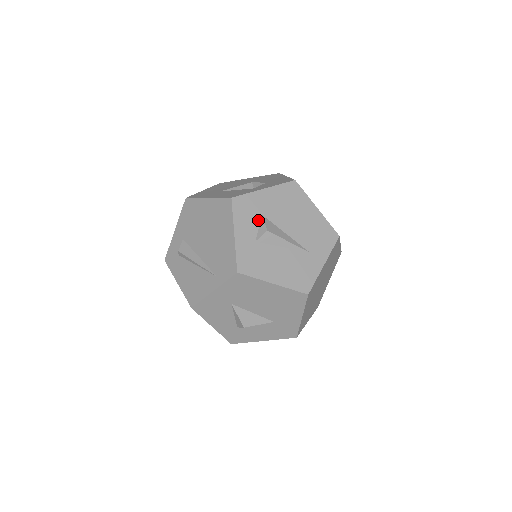
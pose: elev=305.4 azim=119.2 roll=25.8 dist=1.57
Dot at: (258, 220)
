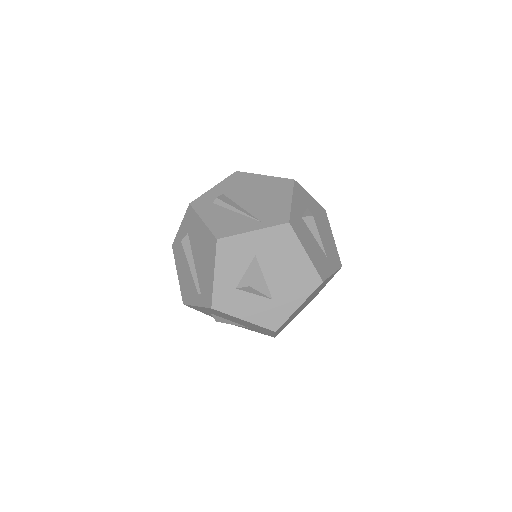
Dot at: (305, 207)
